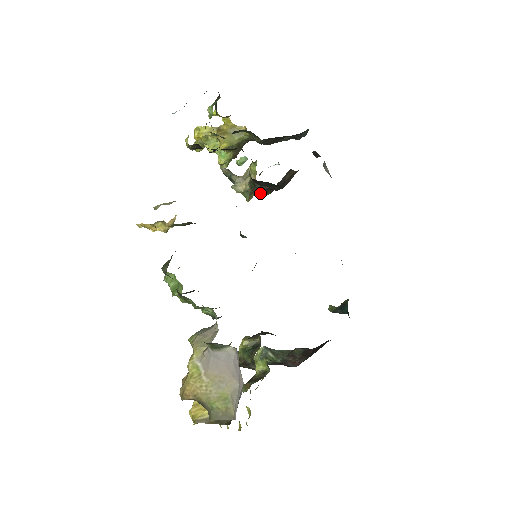
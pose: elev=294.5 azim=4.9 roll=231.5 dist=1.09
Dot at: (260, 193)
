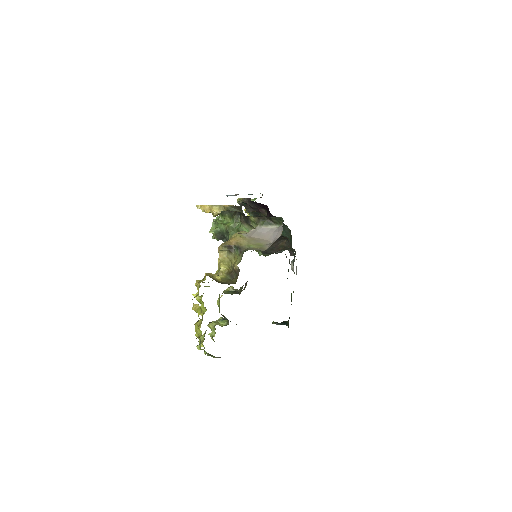
Dot at: occluded
